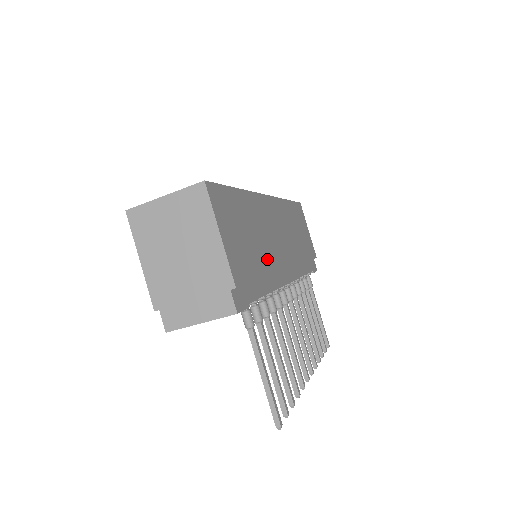
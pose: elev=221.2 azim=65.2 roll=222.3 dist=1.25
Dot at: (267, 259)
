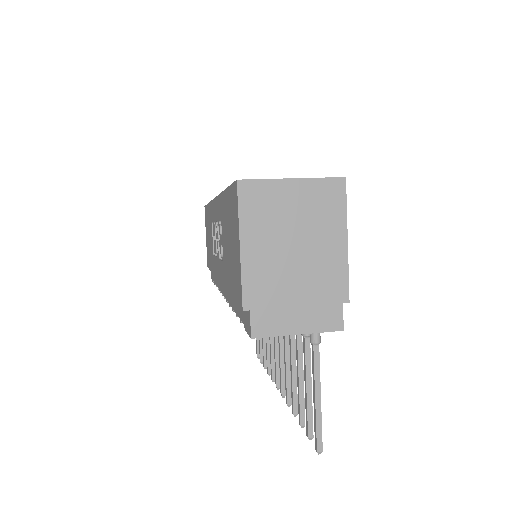
Dot at: occluded
